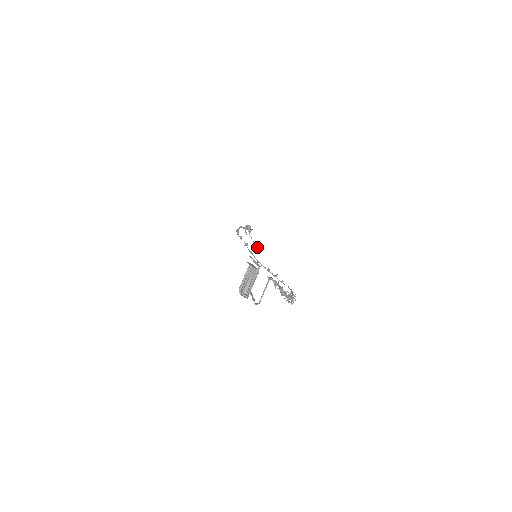
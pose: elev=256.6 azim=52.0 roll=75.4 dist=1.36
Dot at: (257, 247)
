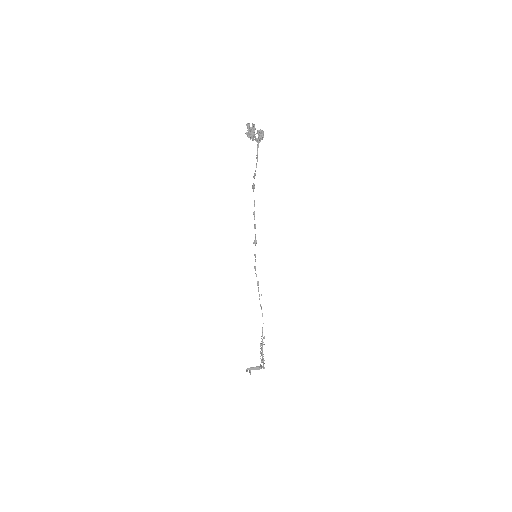
Dot at: (253, 138)
